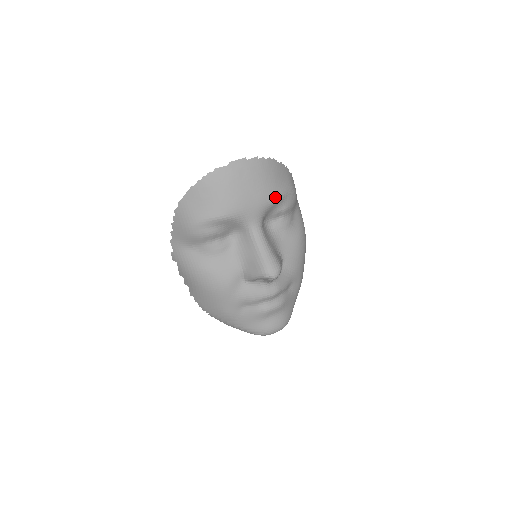
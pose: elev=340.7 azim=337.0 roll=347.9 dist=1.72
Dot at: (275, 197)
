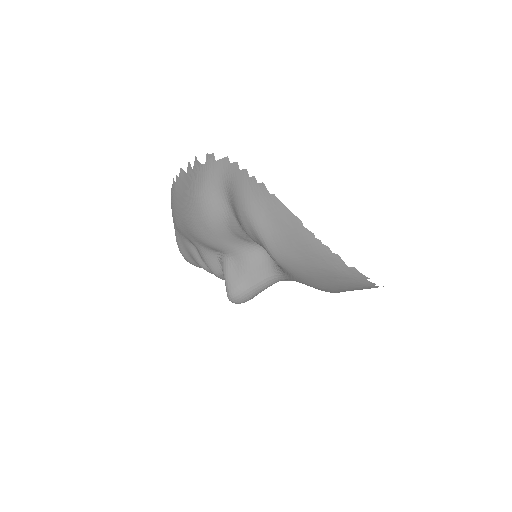
Dot at: (330, 292)
